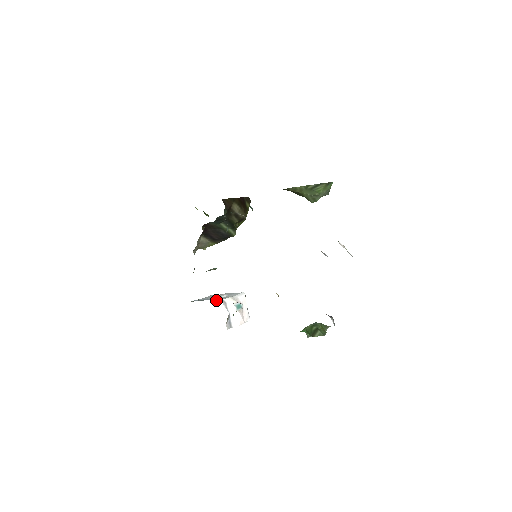
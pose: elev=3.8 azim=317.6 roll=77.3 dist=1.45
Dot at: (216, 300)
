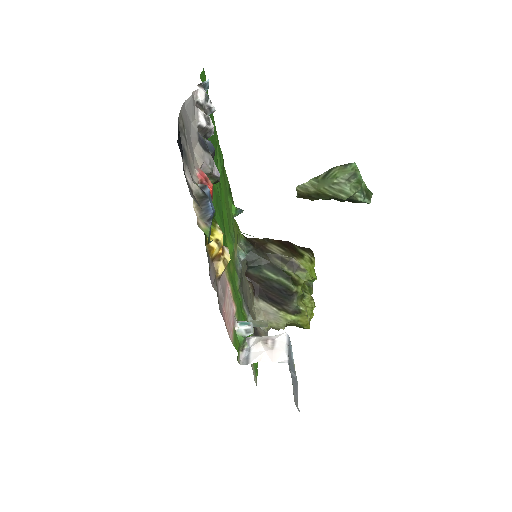
Dot at: occluded
